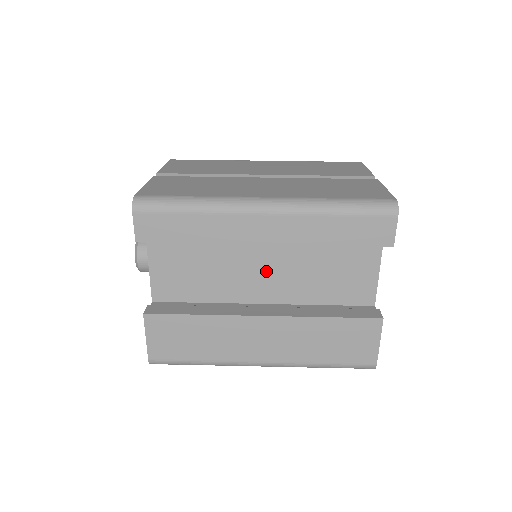
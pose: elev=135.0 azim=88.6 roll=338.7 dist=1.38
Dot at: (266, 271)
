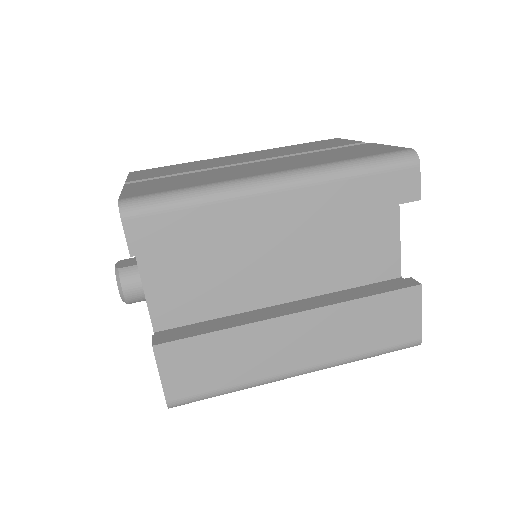
Dot at: (281, 264)
